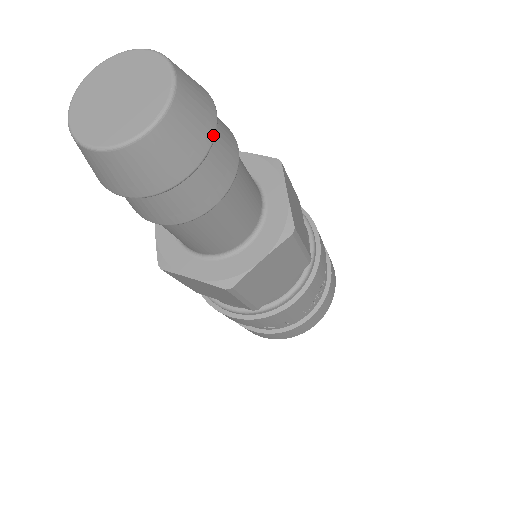
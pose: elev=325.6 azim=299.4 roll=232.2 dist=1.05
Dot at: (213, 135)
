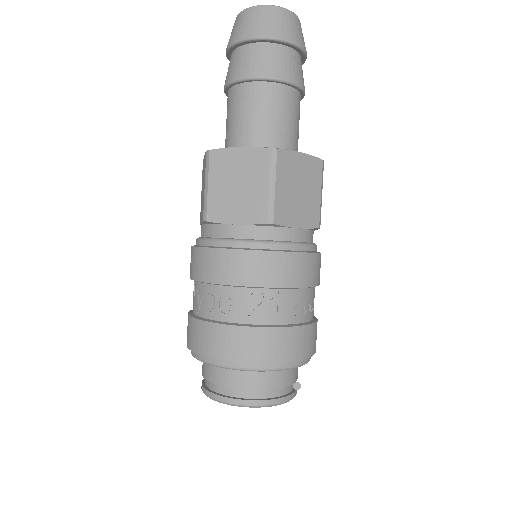
Dot at: occluded
